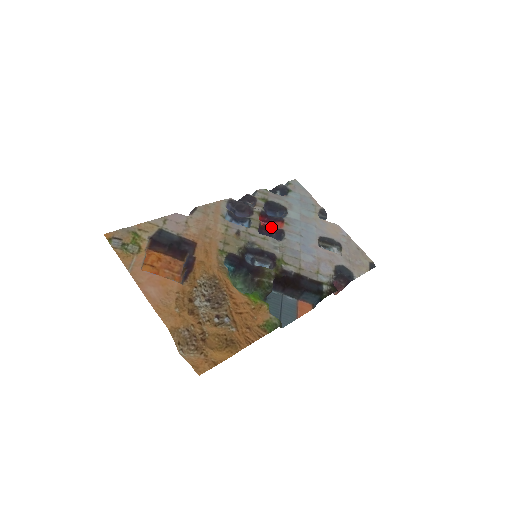
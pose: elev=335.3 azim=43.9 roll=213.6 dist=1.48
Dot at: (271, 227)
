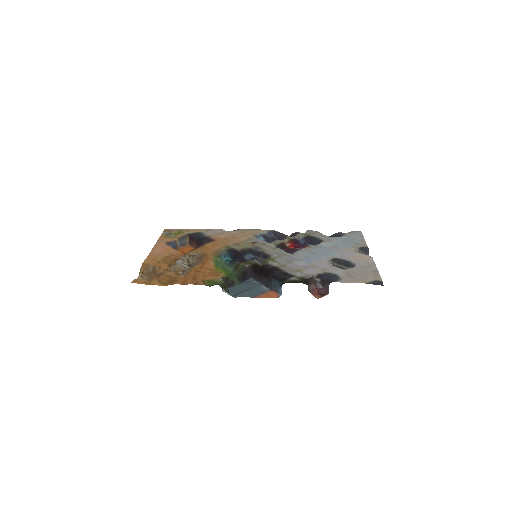
Dot at: occluded
